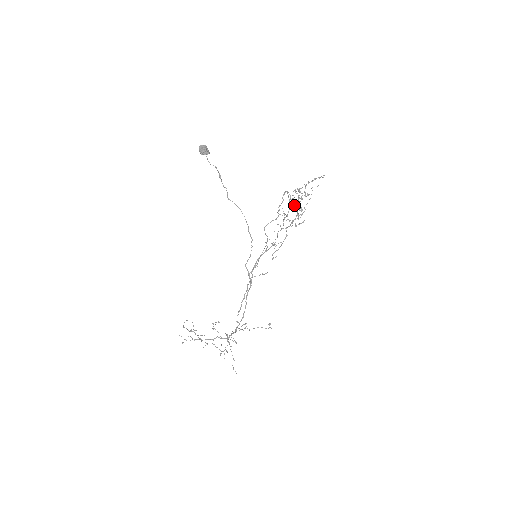
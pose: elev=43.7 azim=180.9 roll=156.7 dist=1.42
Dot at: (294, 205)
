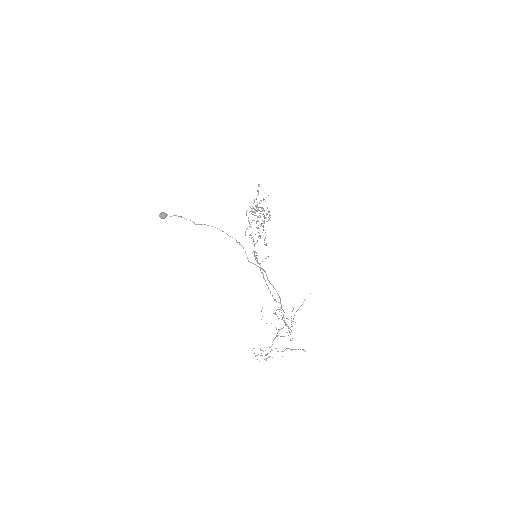
Dot at: (259, 215)
